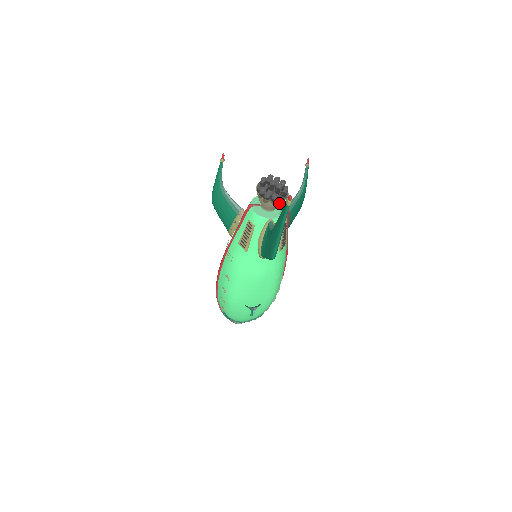
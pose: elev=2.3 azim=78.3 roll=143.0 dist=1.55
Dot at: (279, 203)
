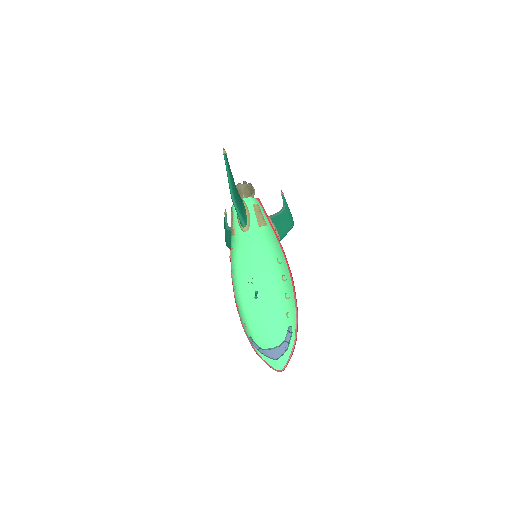
Dot at: (242, 186)
